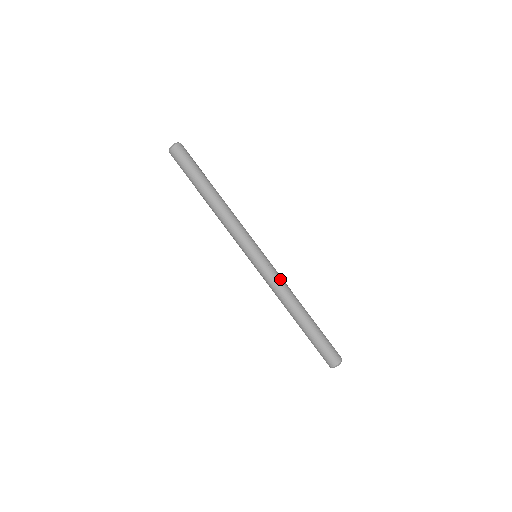
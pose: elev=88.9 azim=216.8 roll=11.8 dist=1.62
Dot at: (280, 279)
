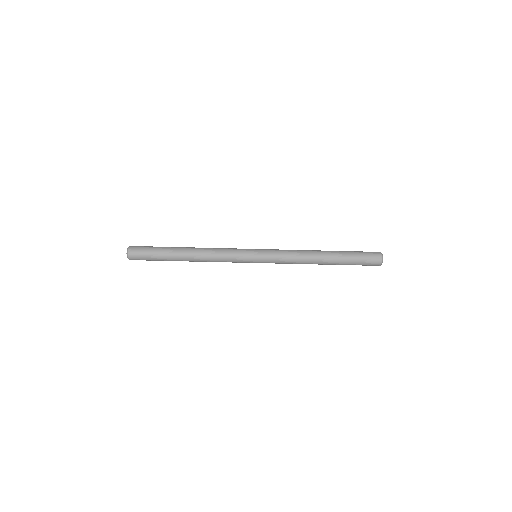
Dot at: (287, 253)
